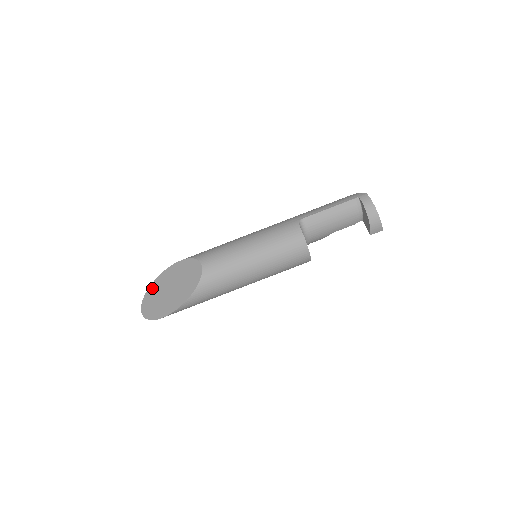
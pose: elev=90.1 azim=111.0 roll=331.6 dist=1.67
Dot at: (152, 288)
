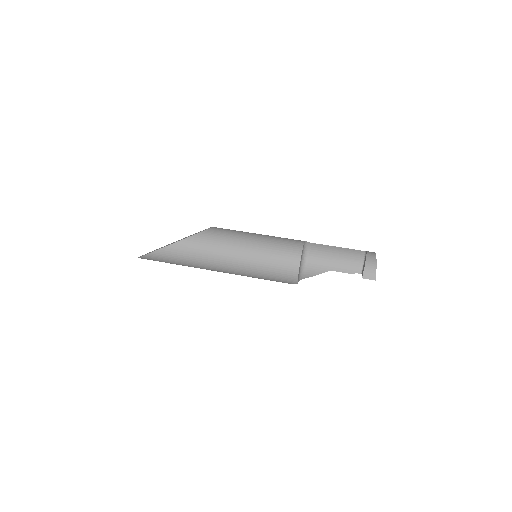
Dot at: (161, 247)
